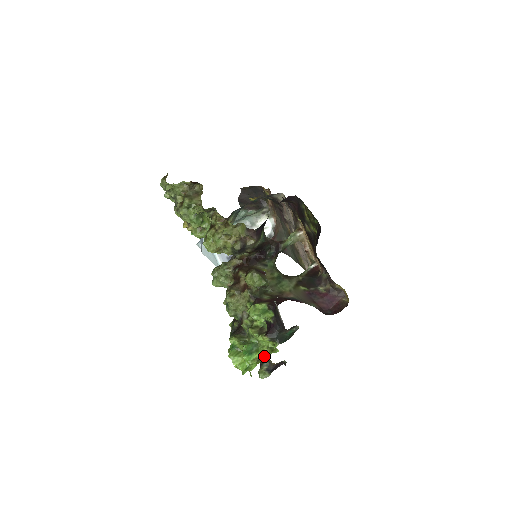
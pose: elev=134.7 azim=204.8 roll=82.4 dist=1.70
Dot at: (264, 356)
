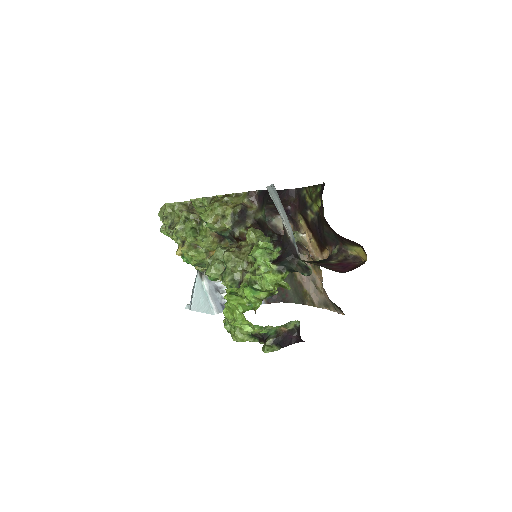
Dot at: (271, 294)
